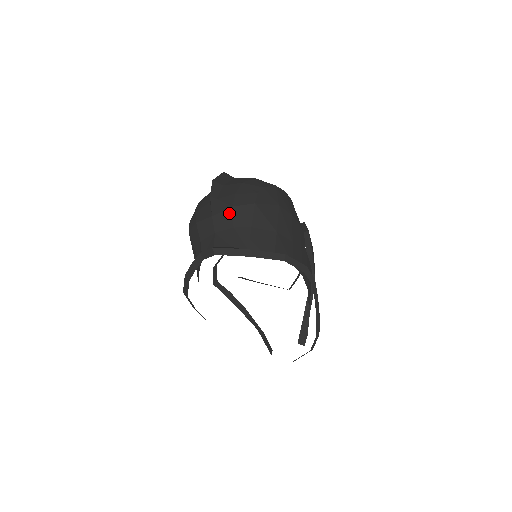
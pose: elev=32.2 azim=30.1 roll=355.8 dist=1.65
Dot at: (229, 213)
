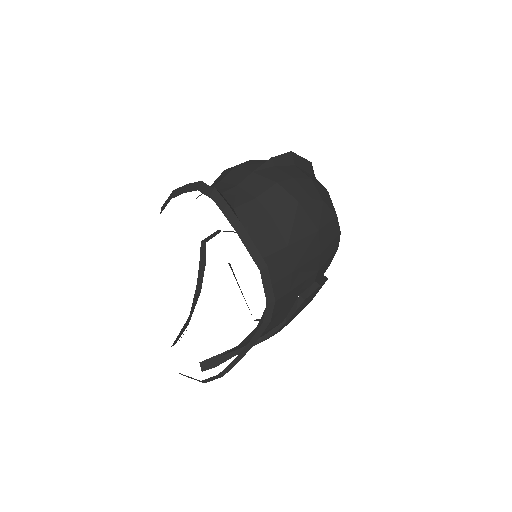
Dot at: (268, 184)
